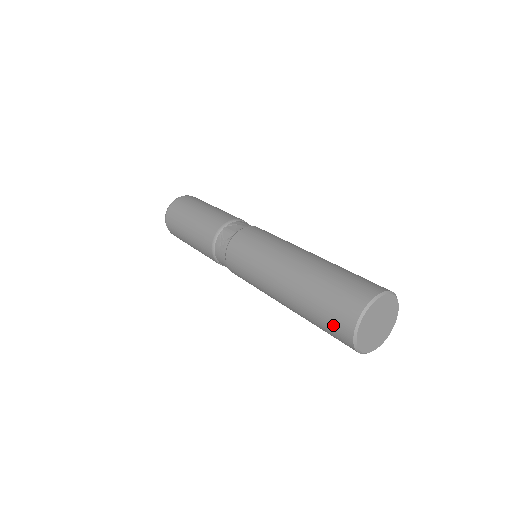
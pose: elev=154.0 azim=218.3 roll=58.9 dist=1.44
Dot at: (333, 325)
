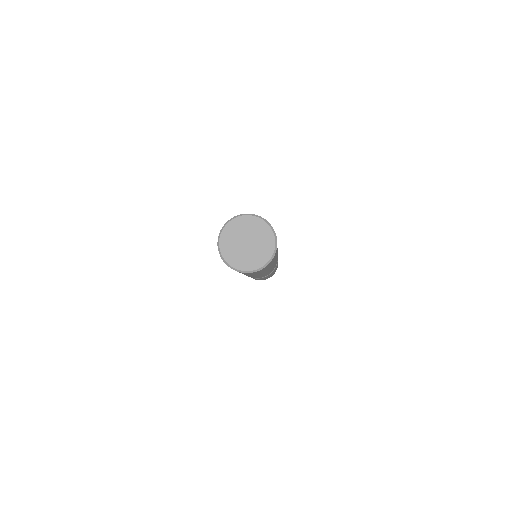
Dot at: occluded
